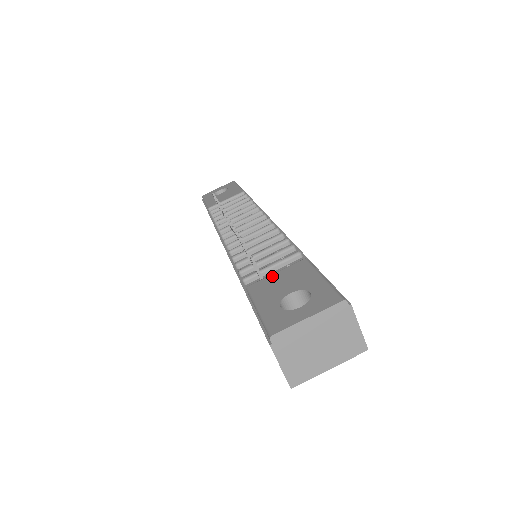
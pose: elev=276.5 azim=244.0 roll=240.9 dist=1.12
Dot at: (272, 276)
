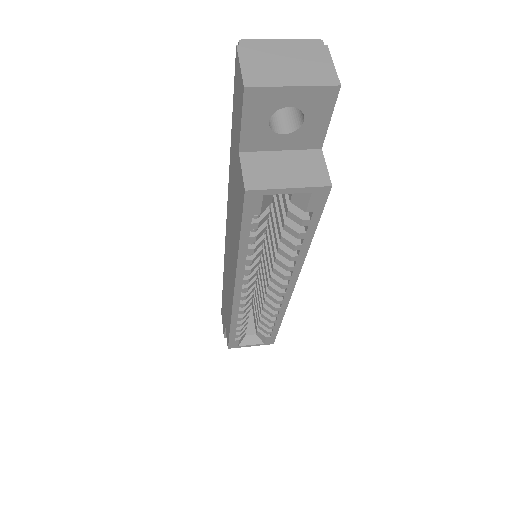
Dot at: occluded
